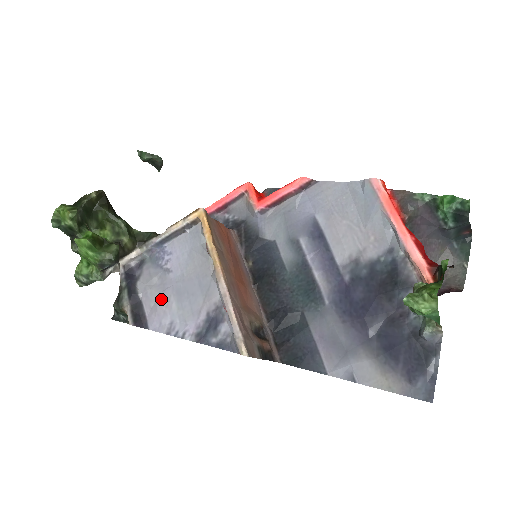
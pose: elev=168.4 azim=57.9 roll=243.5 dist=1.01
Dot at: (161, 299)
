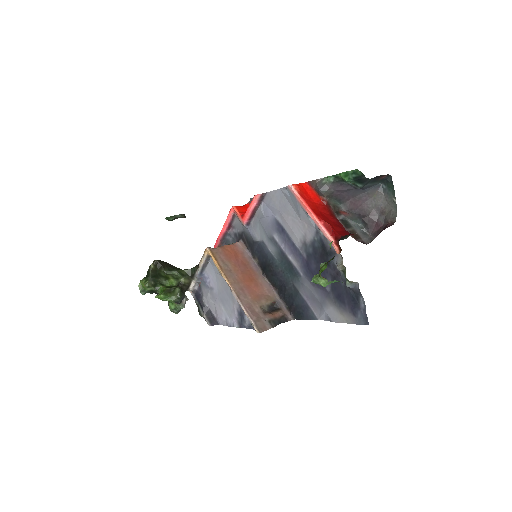
Dot at: (216, 306)
